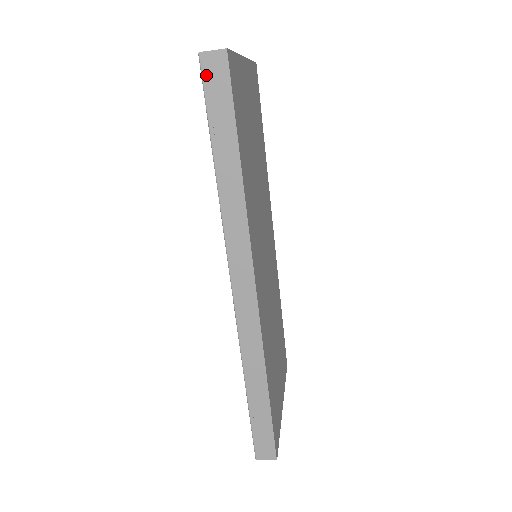
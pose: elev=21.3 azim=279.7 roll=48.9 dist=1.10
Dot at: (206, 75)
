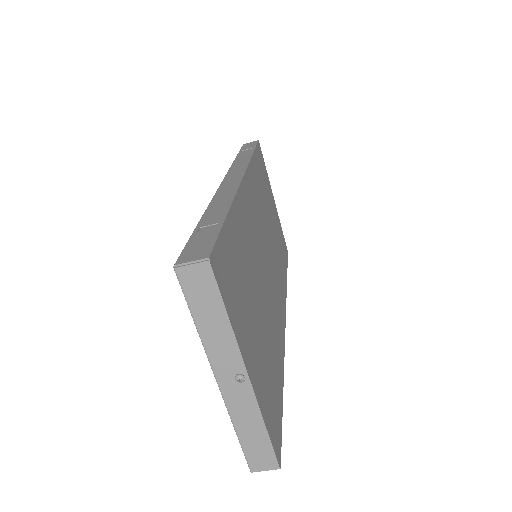
Dot at: occluded
